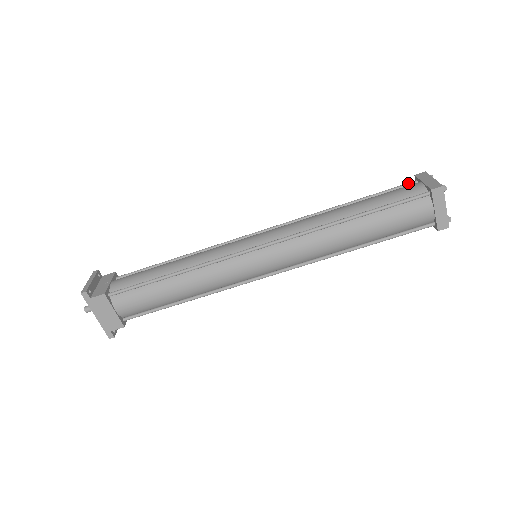
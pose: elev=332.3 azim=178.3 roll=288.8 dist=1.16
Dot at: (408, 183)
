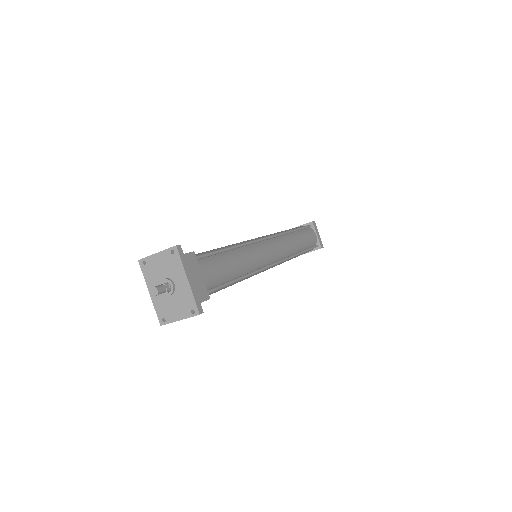
Dot at: occluded
